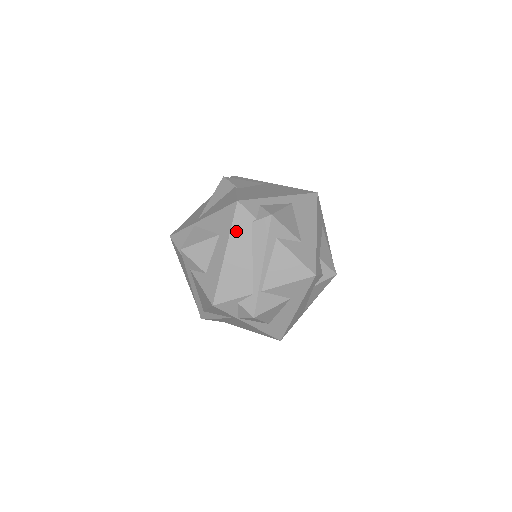
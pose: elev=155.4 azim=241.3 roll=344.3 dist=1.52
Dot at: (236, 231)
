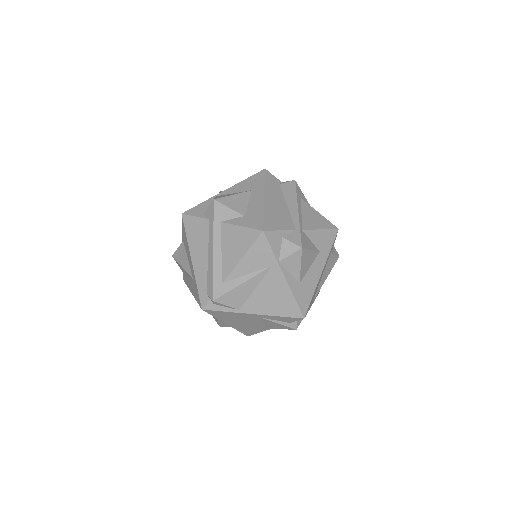
Dot at: (269, 186)
